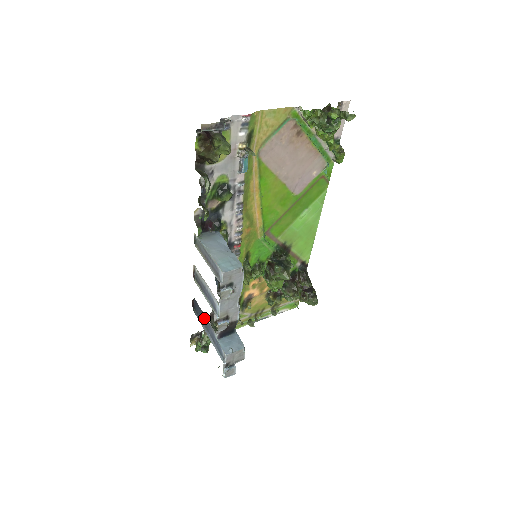
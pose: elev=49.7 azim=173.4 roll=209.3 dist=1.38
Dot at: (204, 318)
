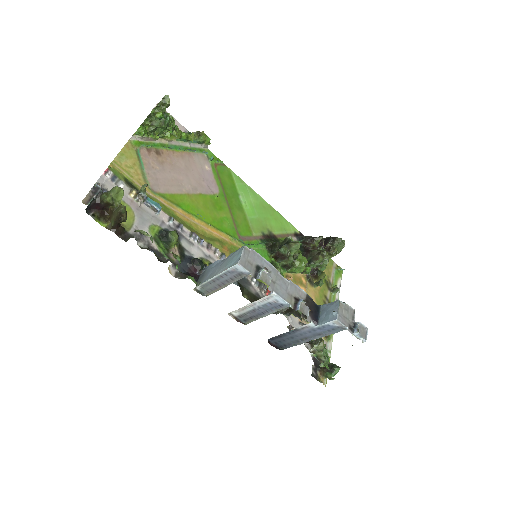
Dot at: (291, 336)
